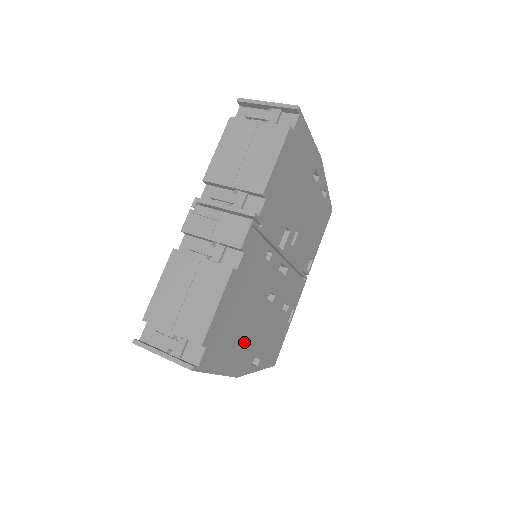
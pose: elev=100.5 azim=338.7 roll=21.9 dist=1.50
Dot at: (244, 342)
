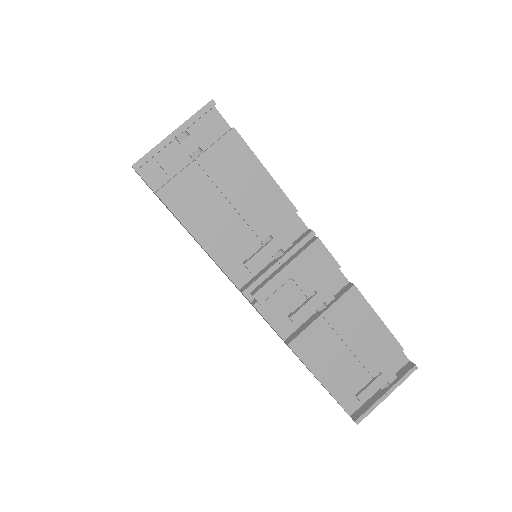
Dot at: occluded
